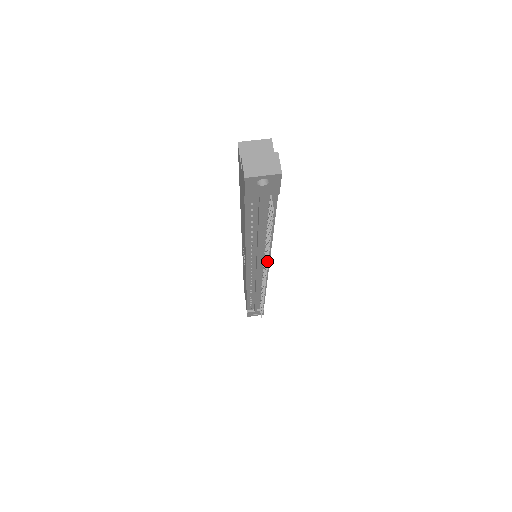
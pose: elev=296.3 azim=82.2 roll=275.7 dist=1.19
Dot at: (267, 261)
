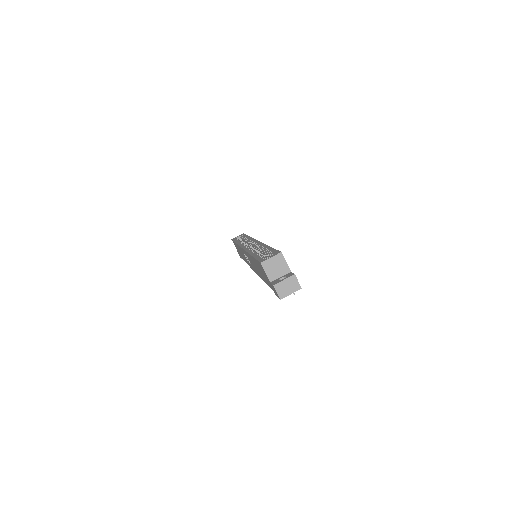
Dot at: occluded
